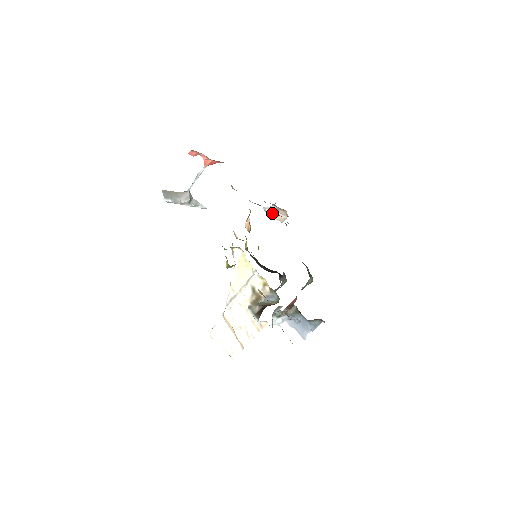
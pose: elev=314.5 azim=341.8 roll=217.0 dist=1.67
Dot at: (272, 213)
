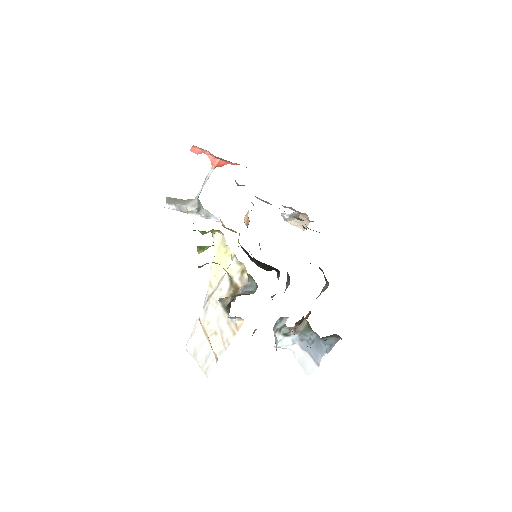
Dot at: occluded
